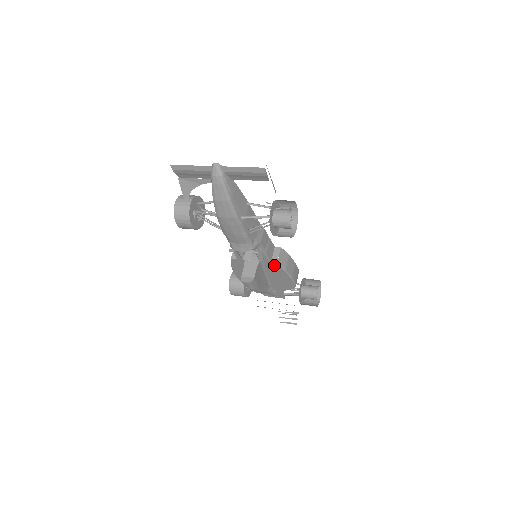
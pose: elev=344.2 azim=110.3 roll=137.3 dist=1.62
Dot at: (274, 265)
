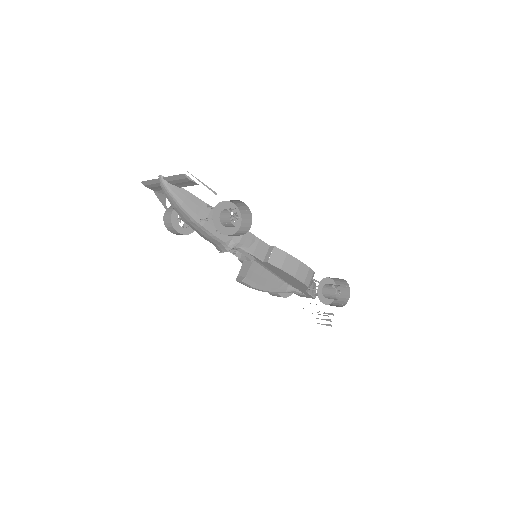
Dot at: (268, 264)
